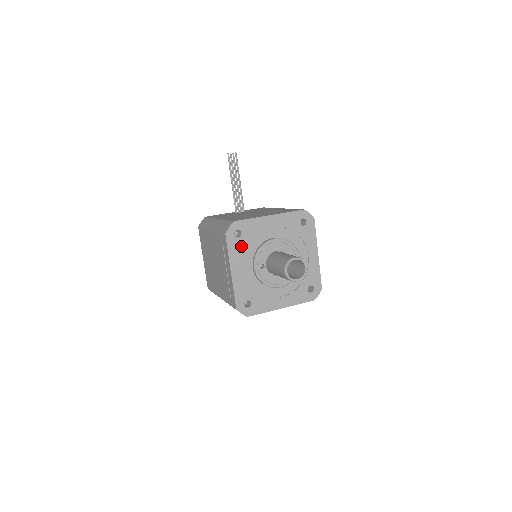
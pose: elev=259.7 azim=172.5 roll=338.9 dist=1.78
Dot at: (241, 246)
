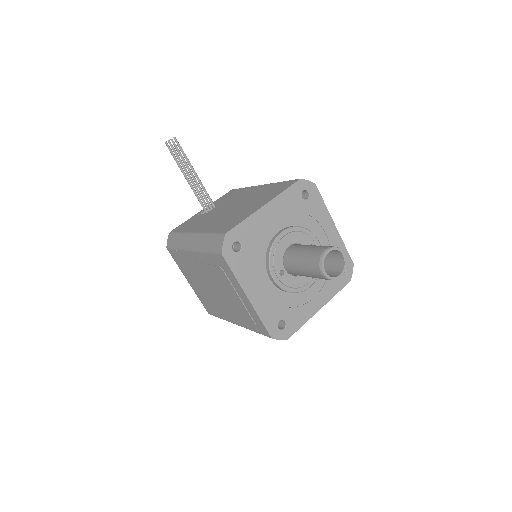
Dot at: (246, 260)
